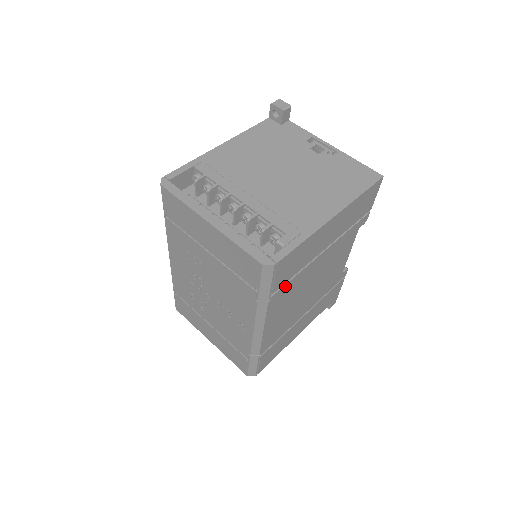
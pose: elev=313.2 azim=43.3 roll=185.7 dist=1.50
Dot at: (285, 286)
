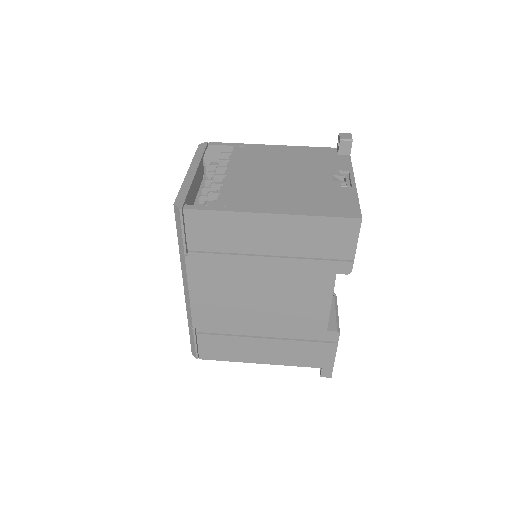
Dot at: (208, 255)
